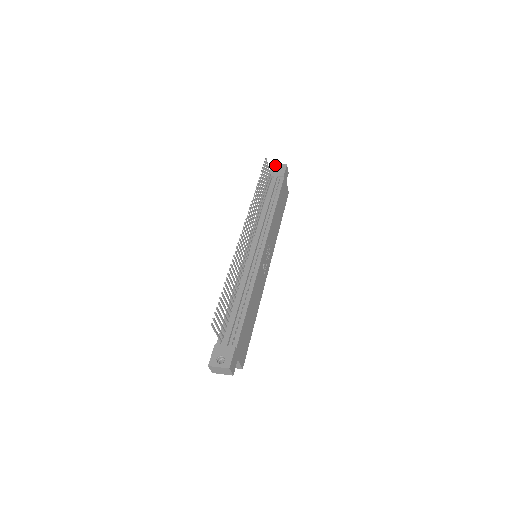
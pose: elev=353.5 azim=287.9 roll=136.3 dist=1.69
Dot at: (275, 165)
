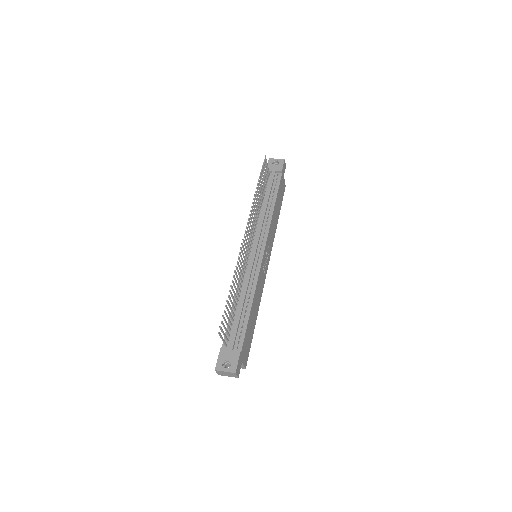
Dot at: (273, 159)
